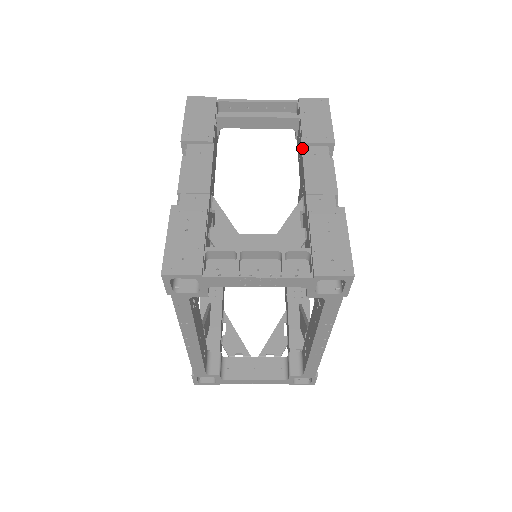
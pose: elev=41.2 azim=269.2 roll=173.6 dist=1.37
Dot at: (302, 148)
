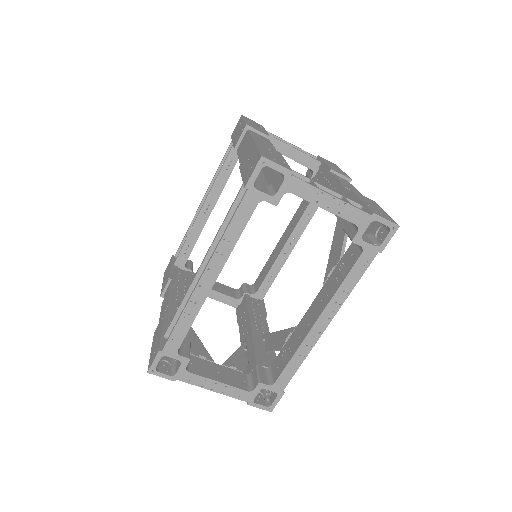
Dot at: (330, 172)
